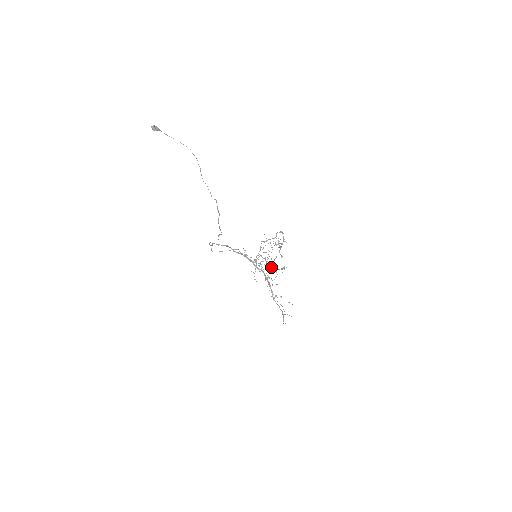
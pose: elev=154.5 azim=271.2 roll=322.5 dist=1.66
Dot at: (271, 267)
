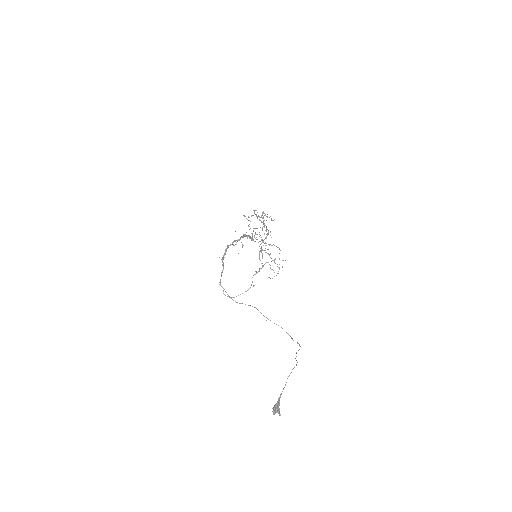
Dot at: occluded
